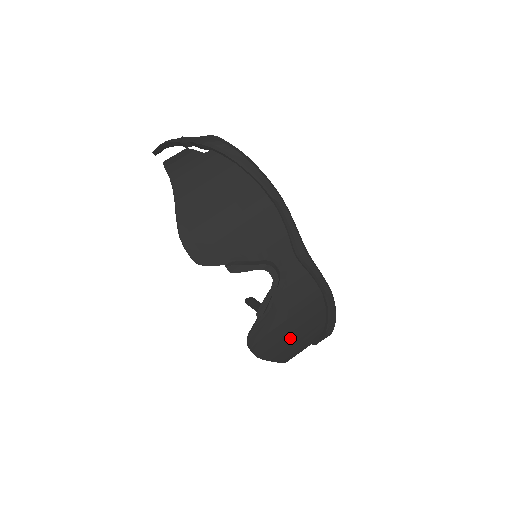
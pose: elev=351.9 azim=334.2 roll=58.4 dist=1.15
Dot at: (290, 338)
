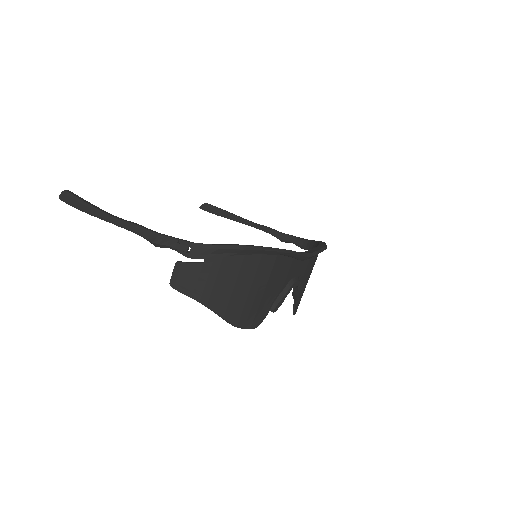
Dot at: occluded
